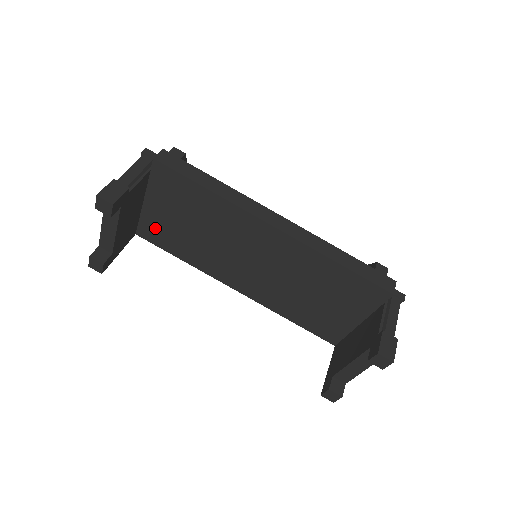
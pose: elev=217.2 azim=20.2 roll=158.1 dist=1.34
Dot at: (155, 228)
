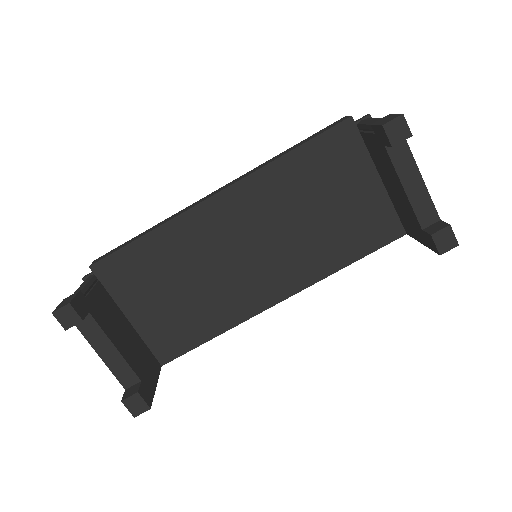
Dot at: (164, 335)
